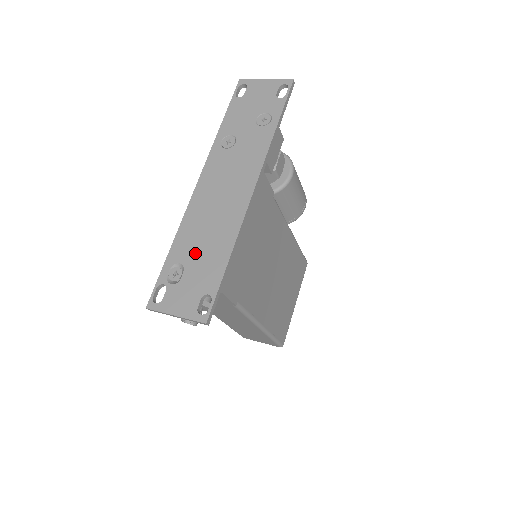
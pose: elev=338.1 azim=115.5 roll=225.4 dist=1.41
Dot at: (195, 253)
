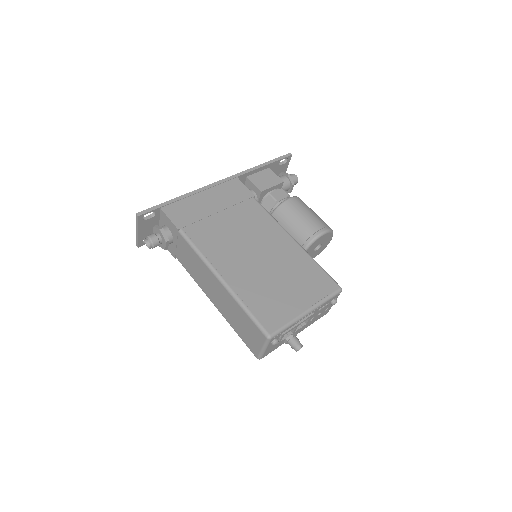
Dot at: occluded
